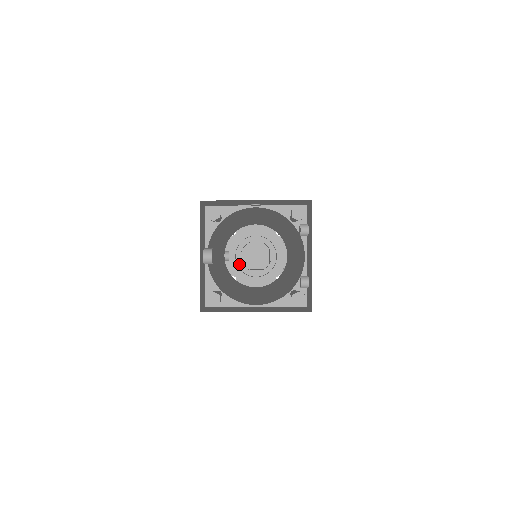
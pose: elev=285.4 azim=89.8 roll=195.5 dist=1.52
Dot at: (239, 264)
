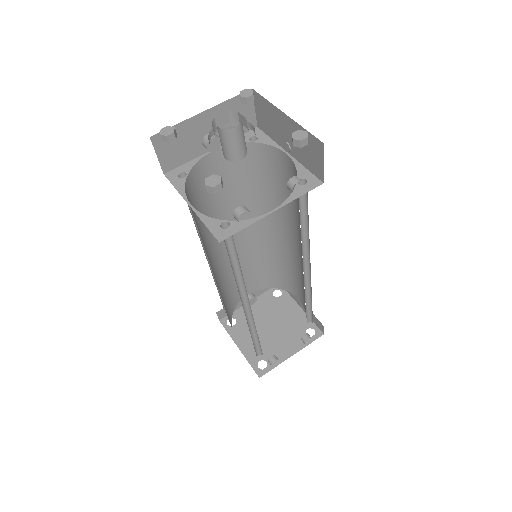
Dot at: occluded
